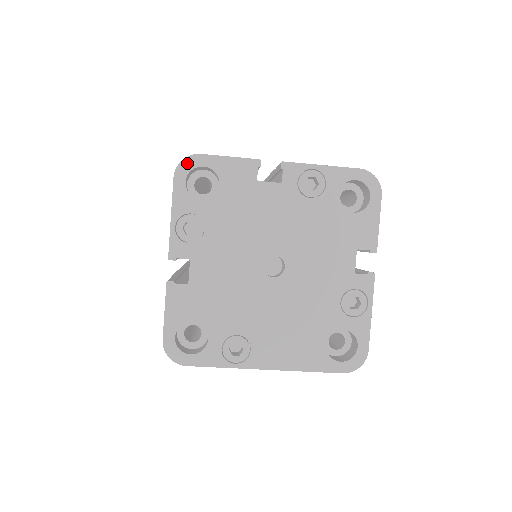
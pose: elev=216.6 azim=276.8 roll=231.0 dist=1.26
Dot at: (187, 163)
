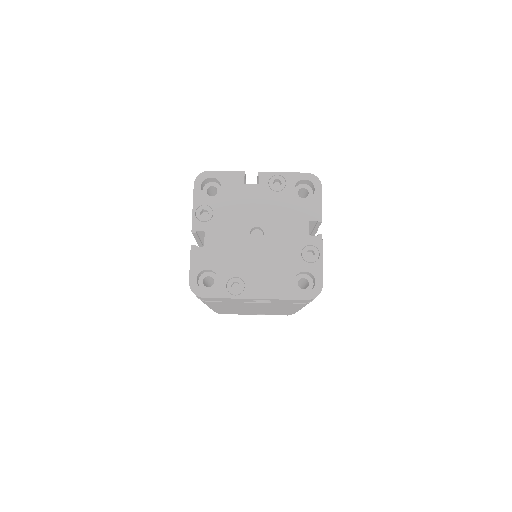
Dot at: (201, 176)
